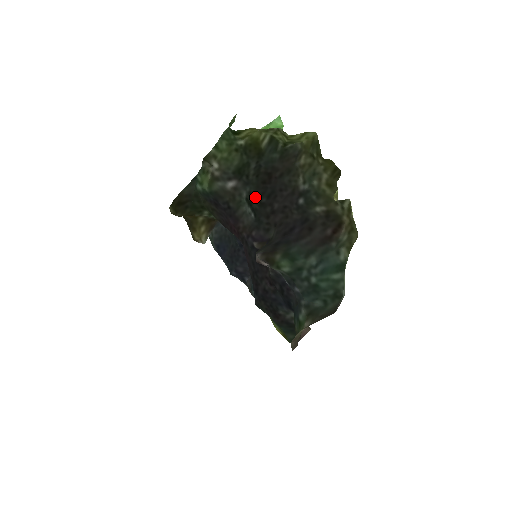
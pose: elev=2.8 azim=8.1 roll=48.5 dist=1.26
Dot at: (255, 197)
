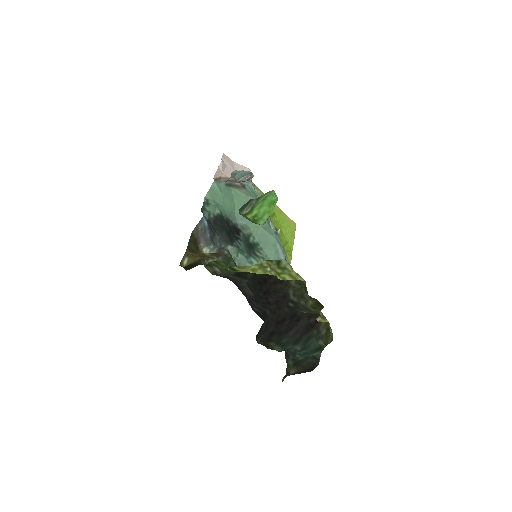
Dot at: (253, 290)
